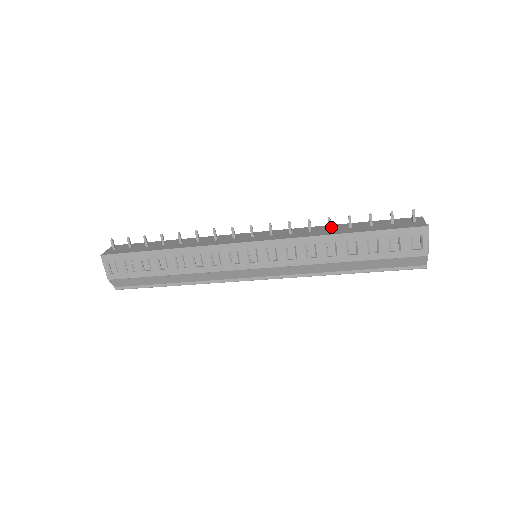
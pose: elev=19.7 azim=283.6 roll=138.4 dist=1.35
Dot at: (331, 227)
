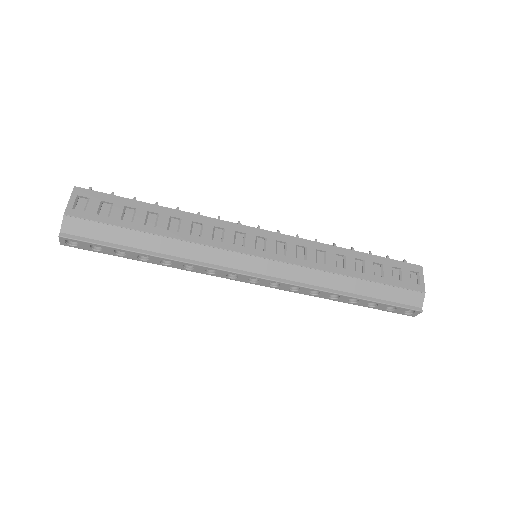
Dot at: occluded
